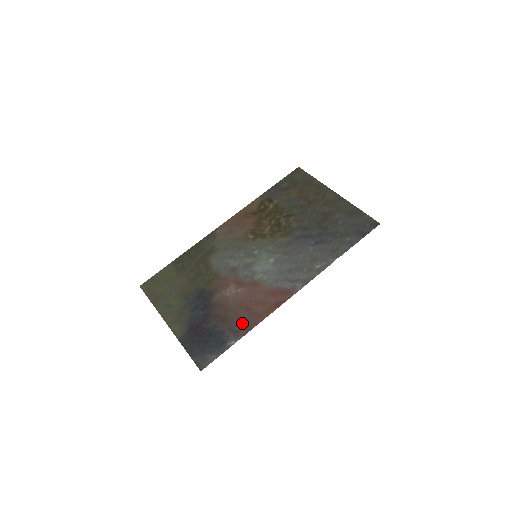
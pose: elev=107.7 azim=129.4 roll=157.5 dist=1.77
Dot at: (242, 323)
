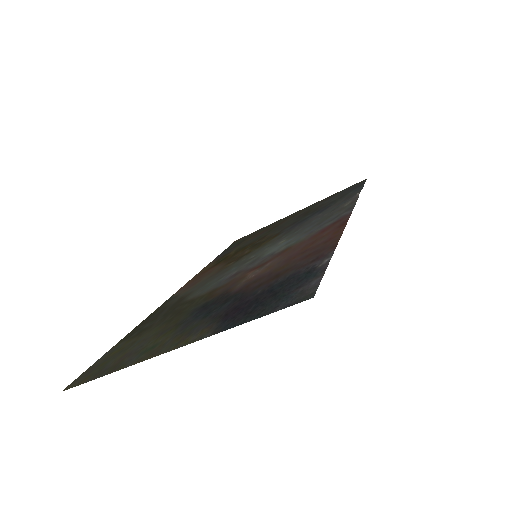
Dot at: (313, 254)
